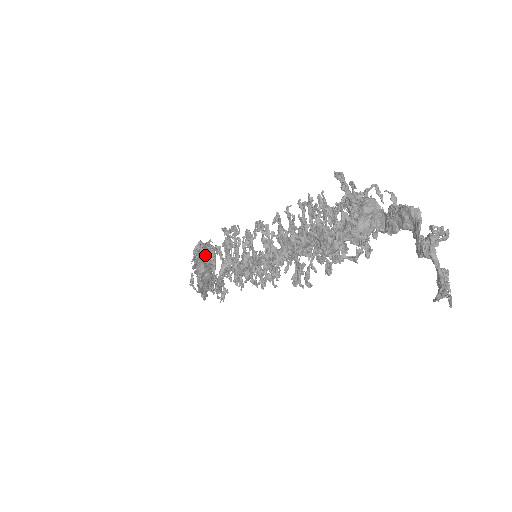
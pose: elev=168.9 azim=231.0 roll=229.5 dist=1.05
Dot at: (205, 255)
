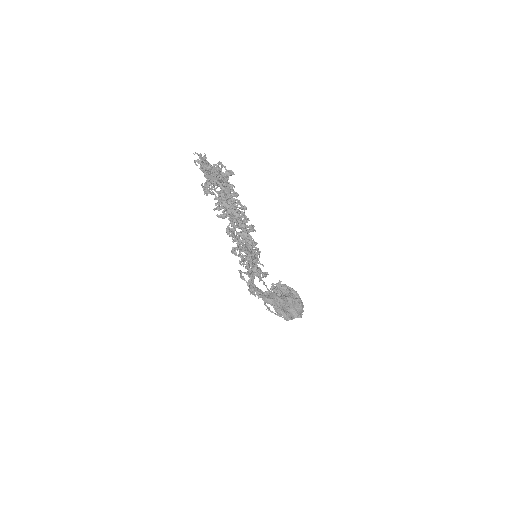
Dot at: (278, 291)
